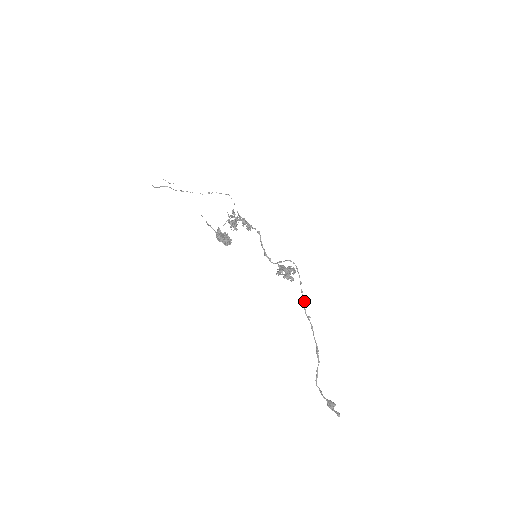
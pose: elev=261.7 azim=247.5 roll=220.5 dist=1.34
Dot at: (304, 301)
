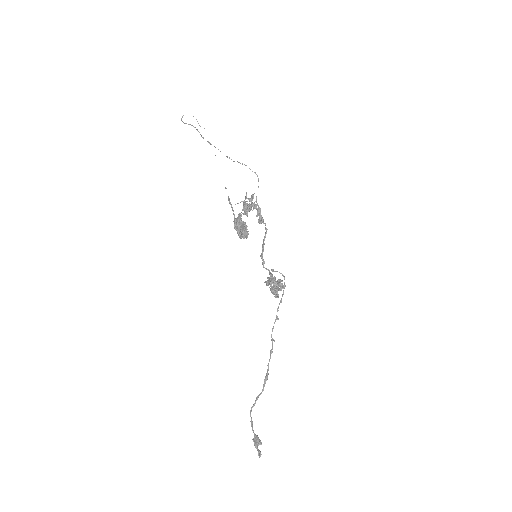
Dot at: (275, 321)
